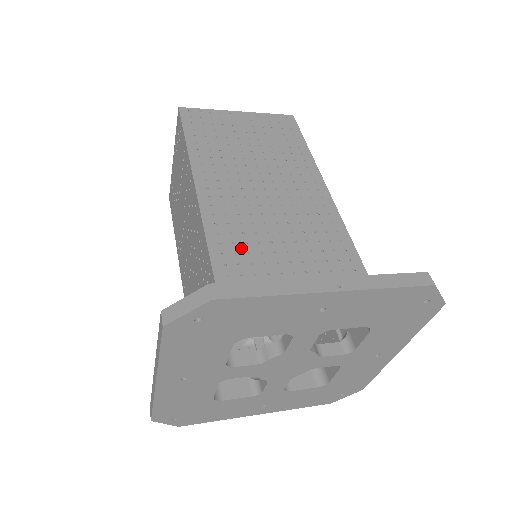
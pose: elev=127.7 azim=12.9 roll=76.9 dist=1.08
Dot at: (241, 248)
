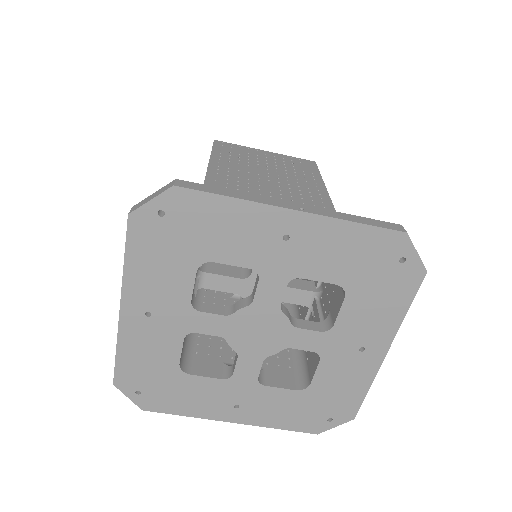
Dot at: occluded
